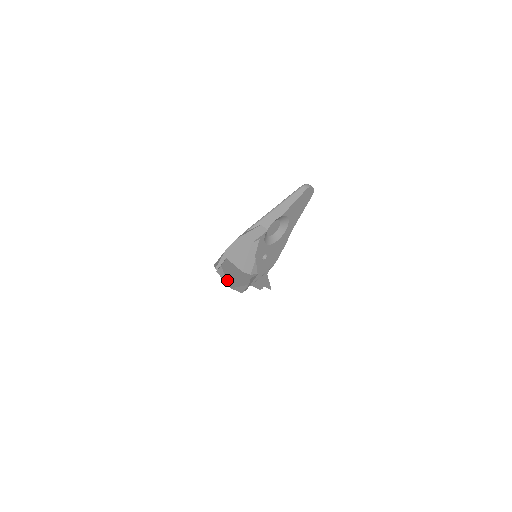
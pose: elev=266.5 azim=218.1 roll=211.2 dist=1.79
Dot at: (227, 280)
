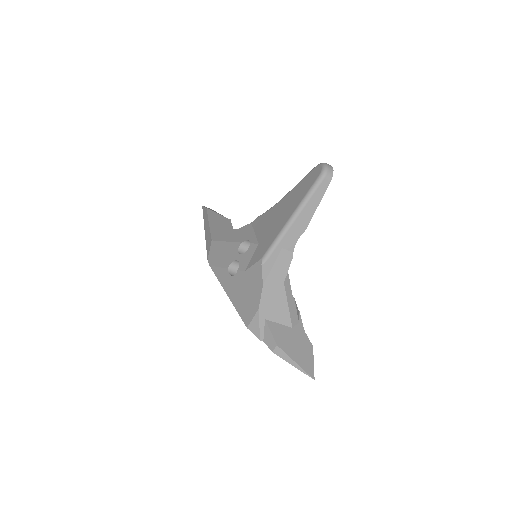
Dot at: (302, 368)
